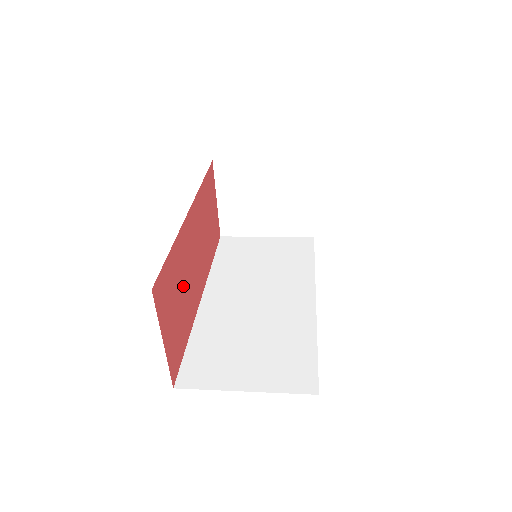
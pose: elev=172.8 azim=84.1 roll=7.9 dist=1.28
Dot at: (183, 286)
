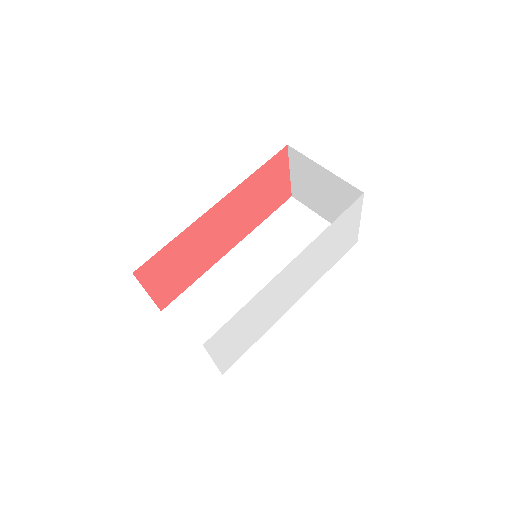
Dot at: (191, 255)
